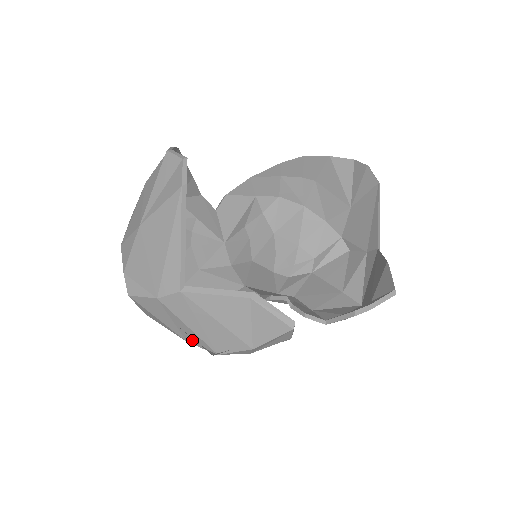
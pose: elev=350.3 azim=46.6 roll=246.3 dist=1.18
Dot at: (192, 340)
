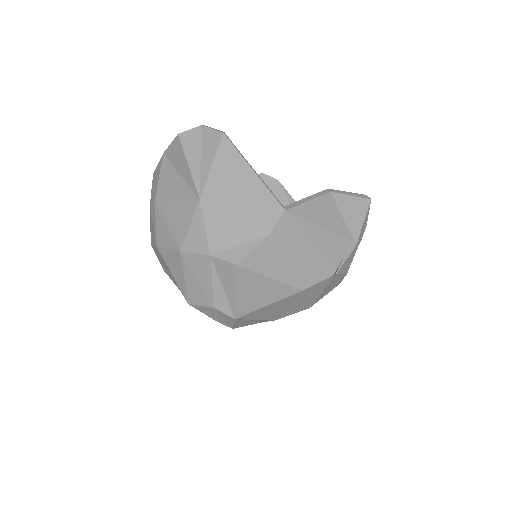
Dot at: (308, 279)
